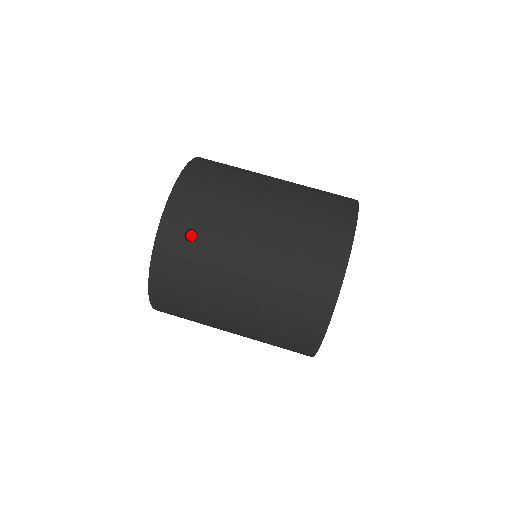
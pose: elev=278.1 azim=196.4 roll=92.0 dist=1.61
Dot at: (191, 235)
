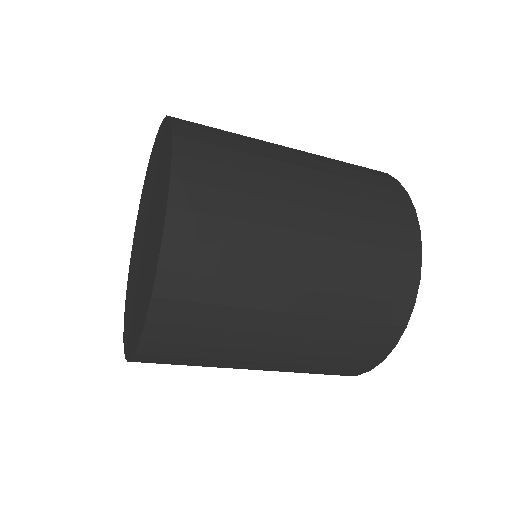
Dot at: (202, 317)
